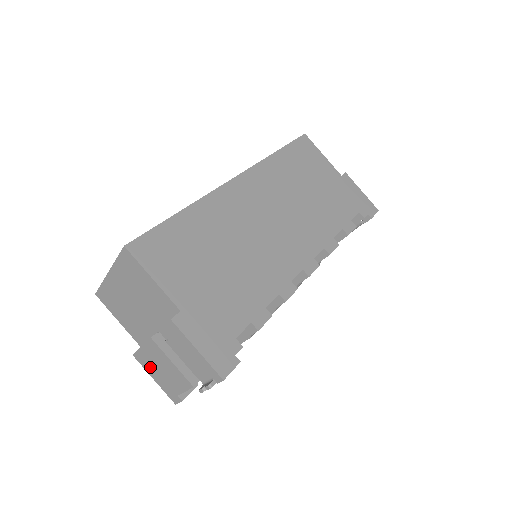
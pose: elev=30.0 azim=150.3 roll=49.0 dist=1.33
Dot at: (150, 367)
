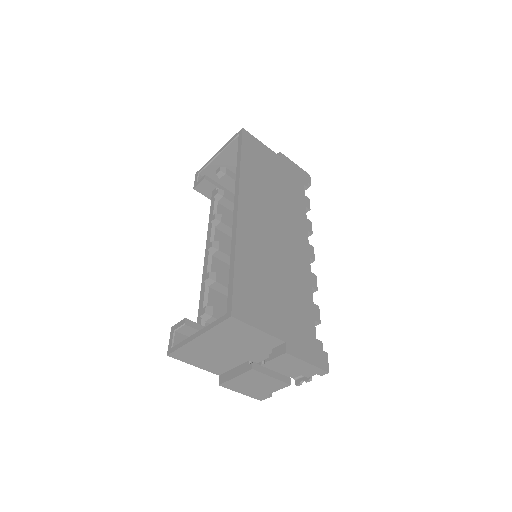
Dot at: (240, 387)
